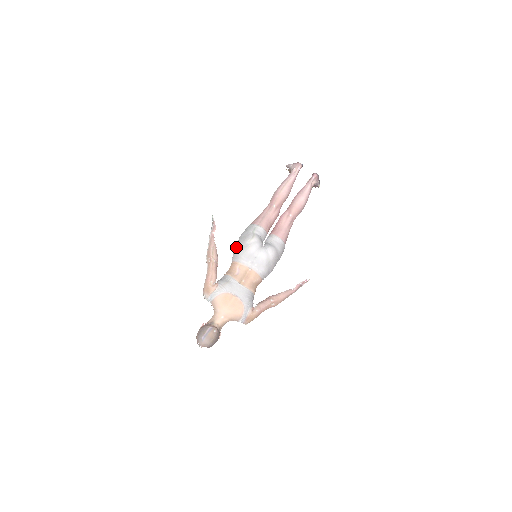
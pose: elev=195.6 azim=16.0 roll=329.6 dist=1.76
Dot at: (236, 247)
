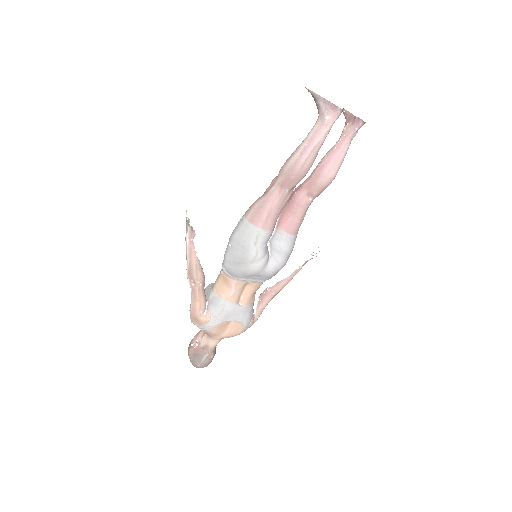
Dot at: (230, 261)
